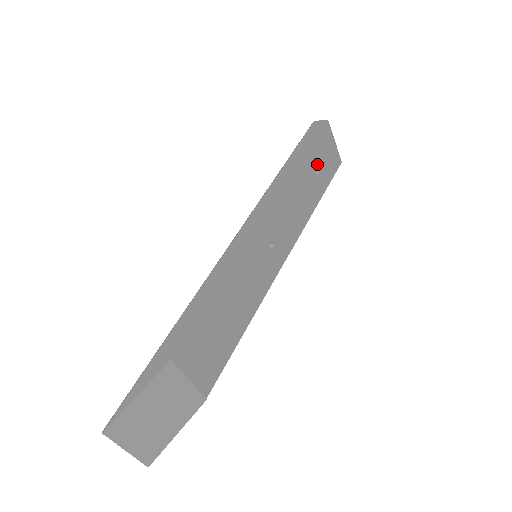
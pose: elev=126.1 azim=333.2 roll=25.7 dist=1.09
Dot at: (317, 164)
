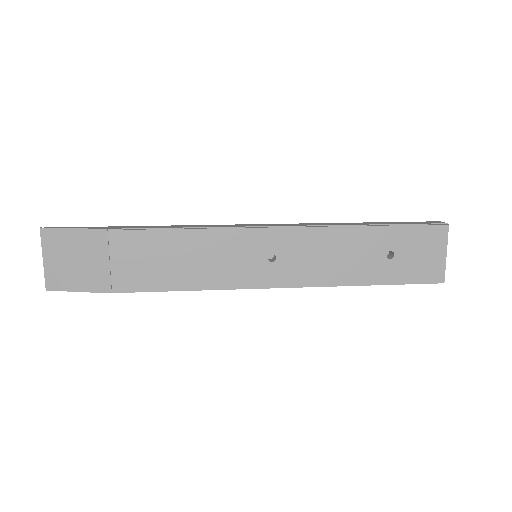
Dot at: (397, 249)
